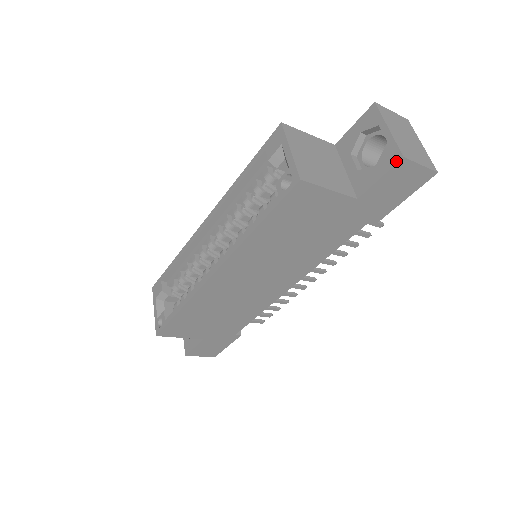
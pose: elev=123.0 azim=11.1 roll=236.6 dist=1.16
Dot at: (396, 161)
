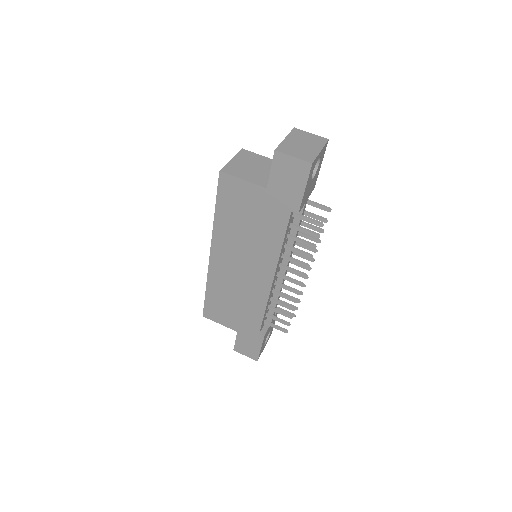
Dot at: (274, 154)
